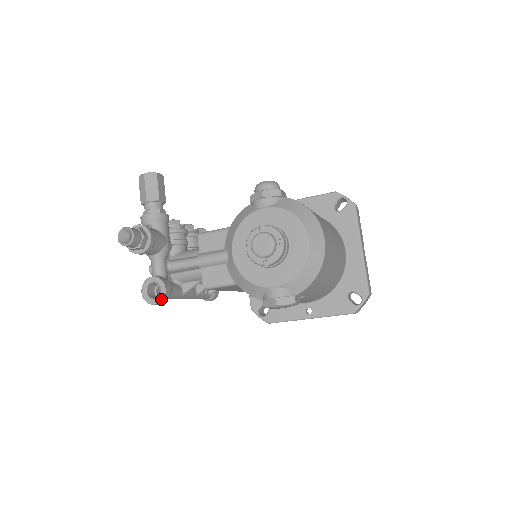
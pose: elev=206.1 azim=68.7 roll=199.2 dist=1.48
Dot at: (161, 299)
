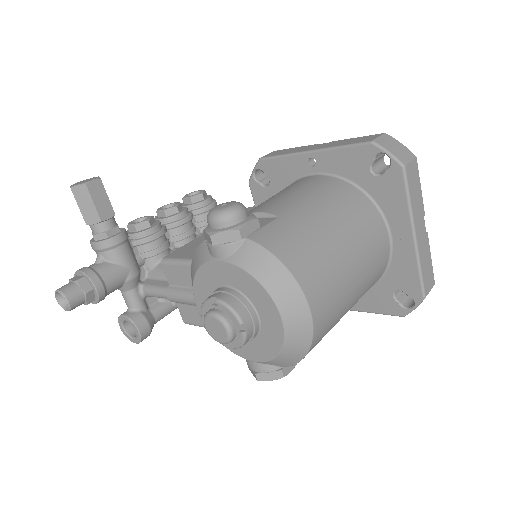
Dot at: (139, 341)
